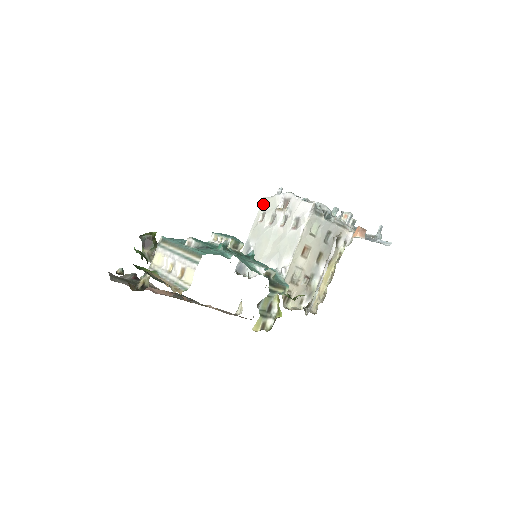
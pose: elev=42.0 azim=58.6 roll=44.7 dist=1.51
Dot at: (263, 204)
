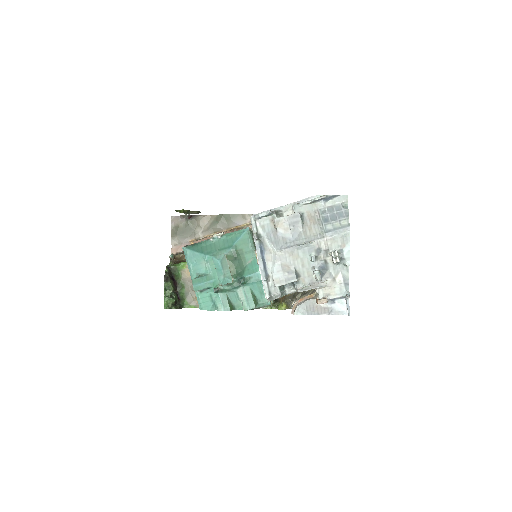
Dot at: occluded
